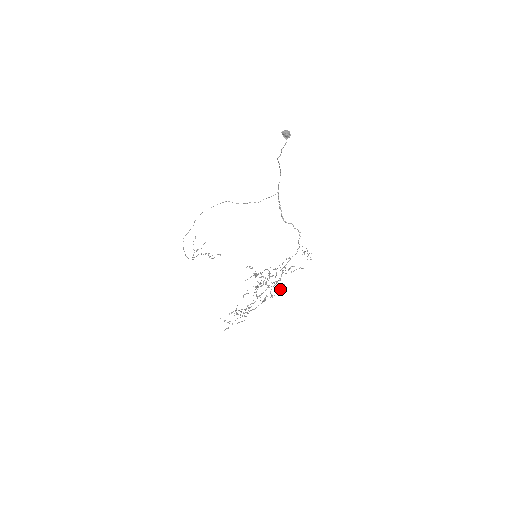
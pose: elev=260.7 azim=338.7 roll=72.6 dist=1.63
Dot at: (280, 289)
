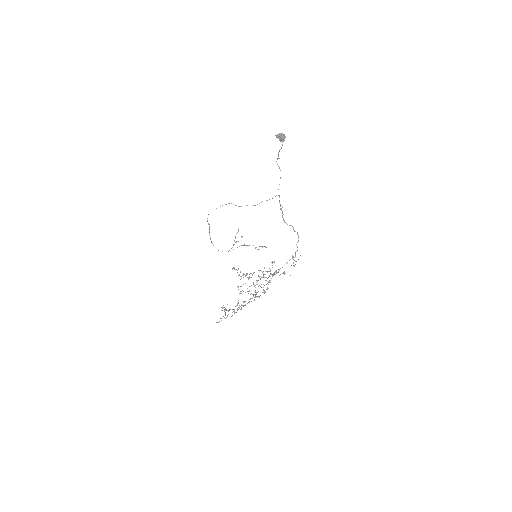
Dot at: (265, 291)
